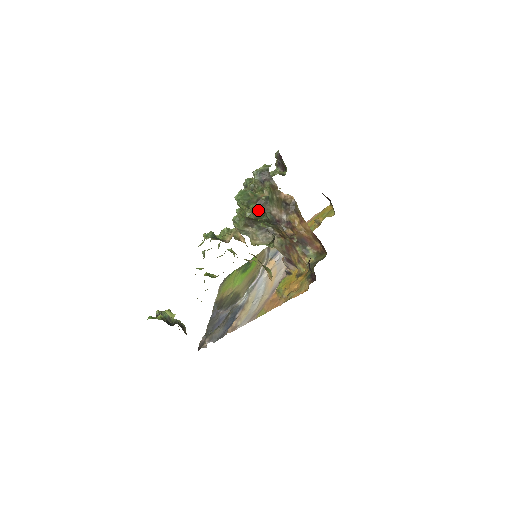
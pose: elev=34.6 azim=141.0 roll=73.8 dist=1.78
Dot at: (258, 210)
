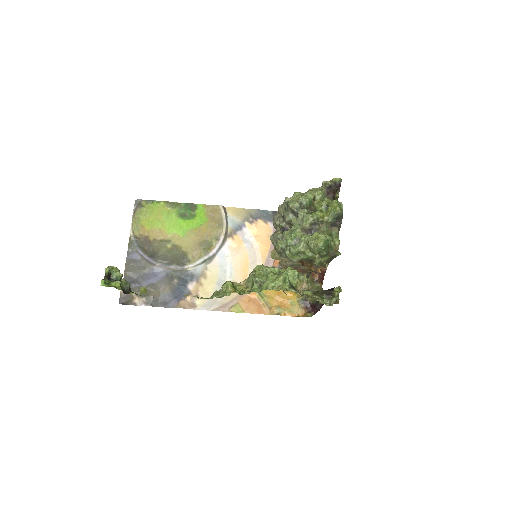
Dot at: occluded
